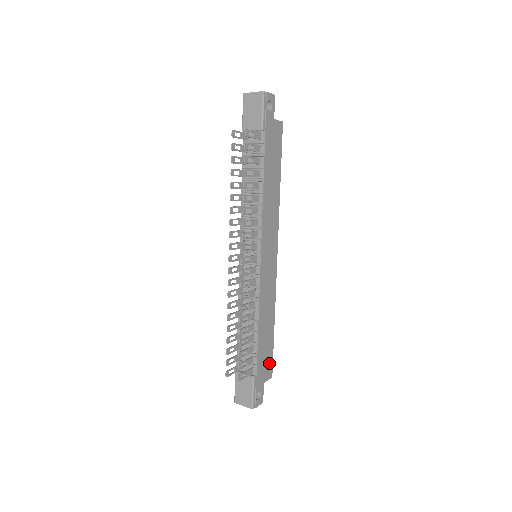
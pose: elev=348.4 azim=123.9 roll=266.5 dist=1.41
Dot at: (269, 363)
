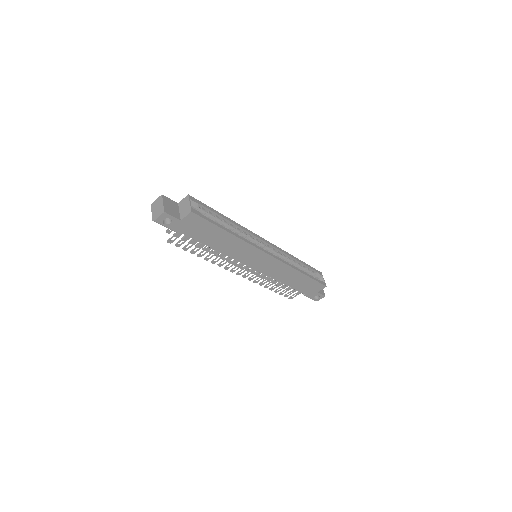
Dot at: (316, 285)
